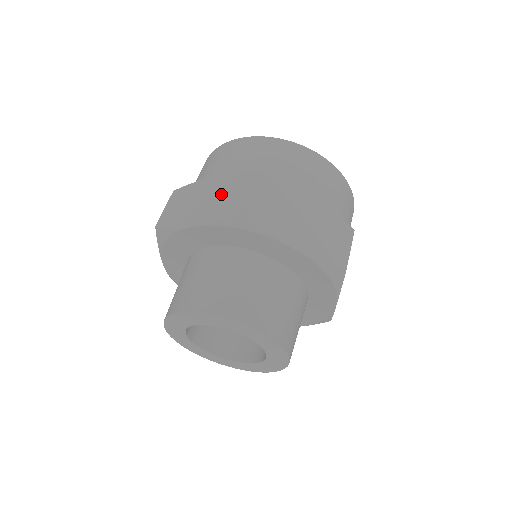
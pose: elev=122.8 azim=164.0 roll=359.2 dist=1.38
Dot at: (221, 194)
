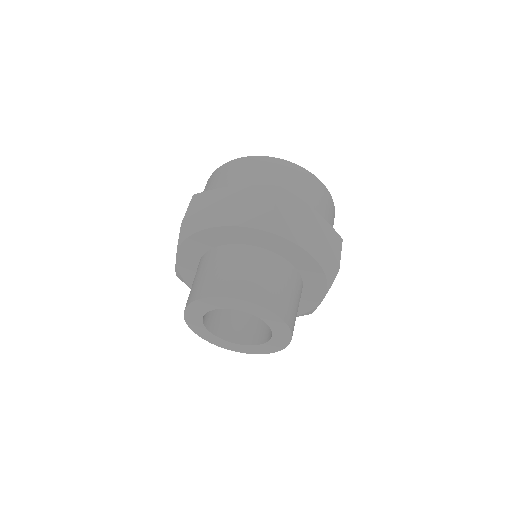
Dot at: occluded
